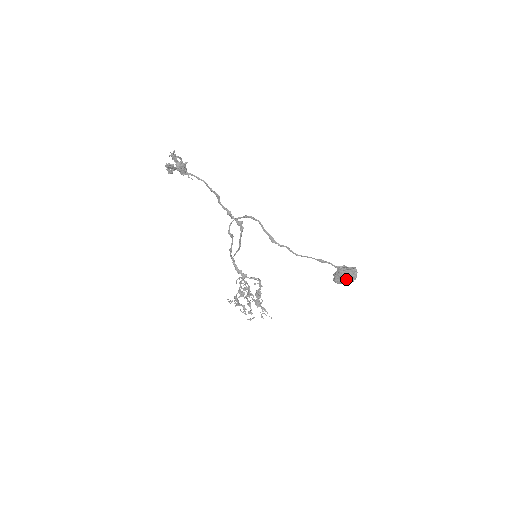
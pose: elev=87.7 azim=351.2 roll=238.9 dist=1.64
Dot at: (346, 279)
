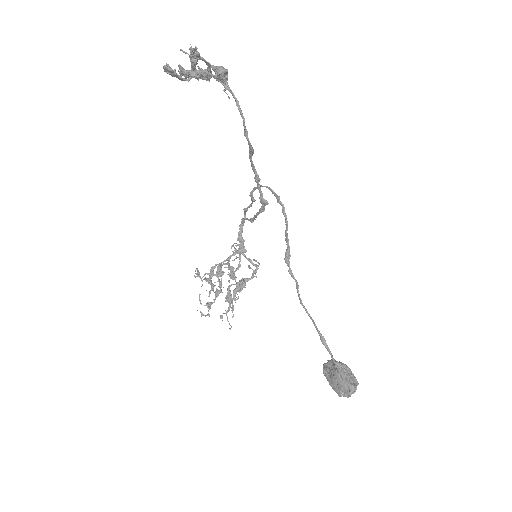
Dot at: (335, 386)
